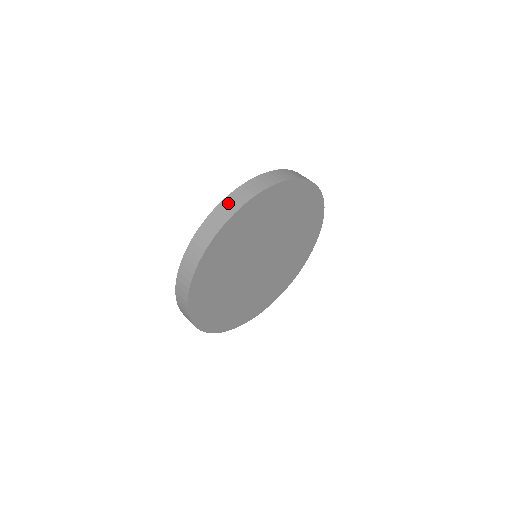
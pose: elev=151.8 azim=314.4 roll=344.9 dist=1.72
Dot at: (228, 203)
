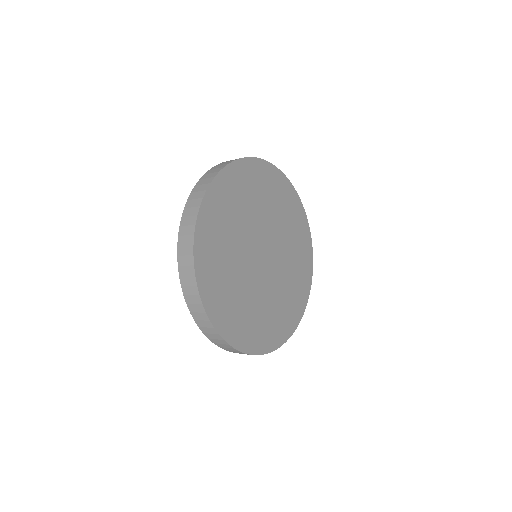
Dot at: (188, 212)
